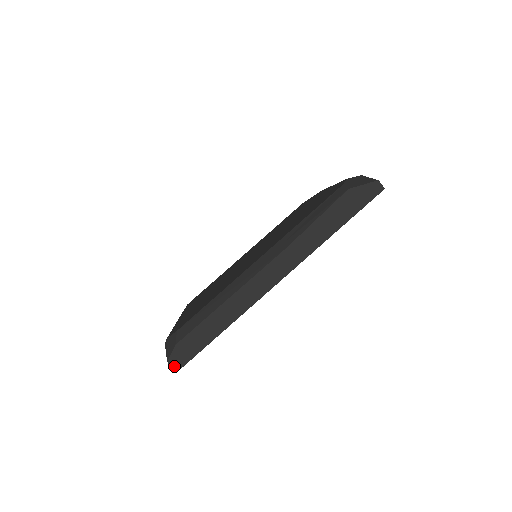
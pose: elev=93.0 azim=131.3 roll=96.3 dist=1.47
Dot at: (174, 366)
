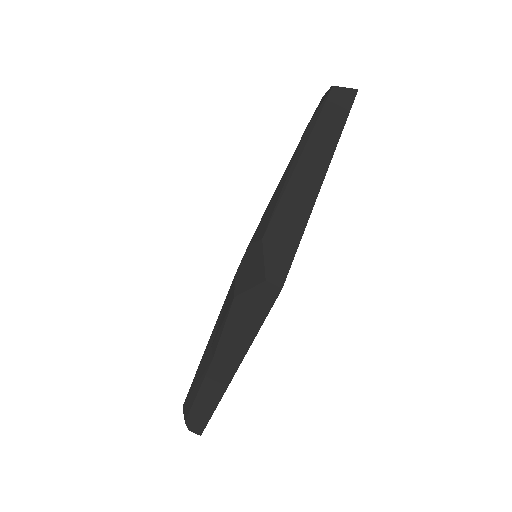
Dot at: (195, 433)
